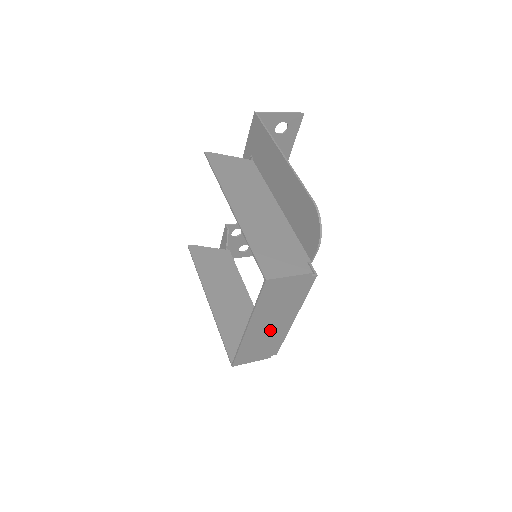
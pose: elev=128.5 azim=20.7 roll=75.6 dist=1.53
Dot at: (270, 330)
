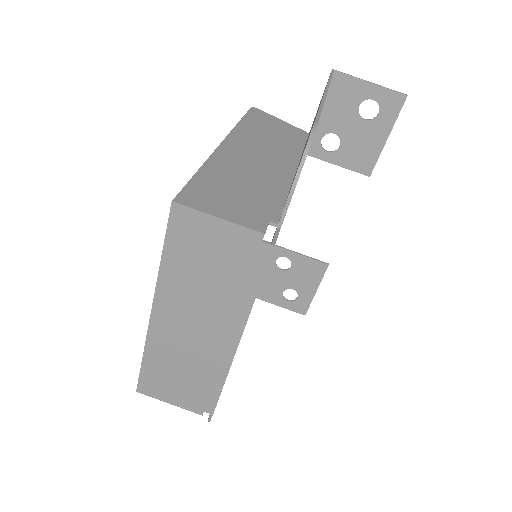
Dot at: (195, 343)
